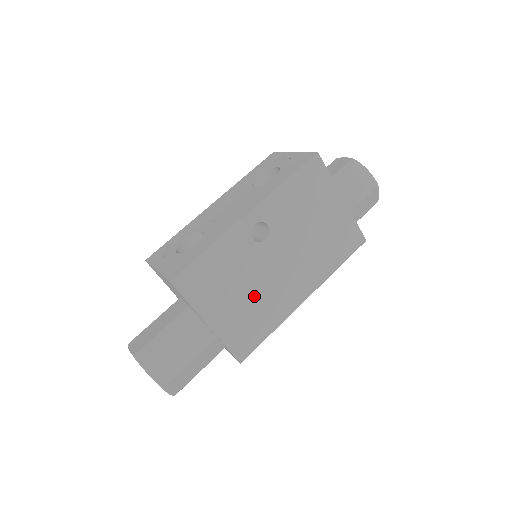
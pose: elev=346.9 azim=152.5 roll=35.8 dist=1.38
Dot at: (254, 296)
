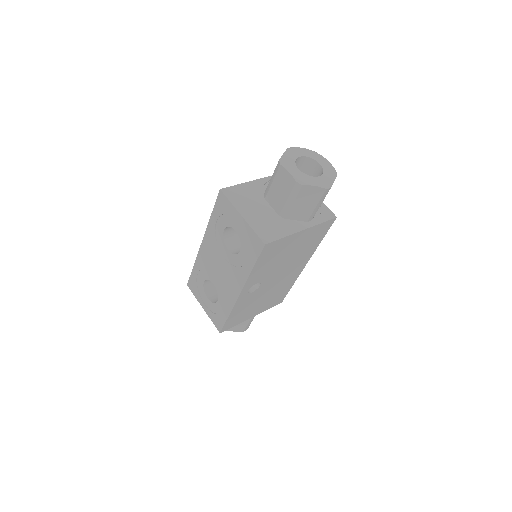
Dot at: (271, 294)
